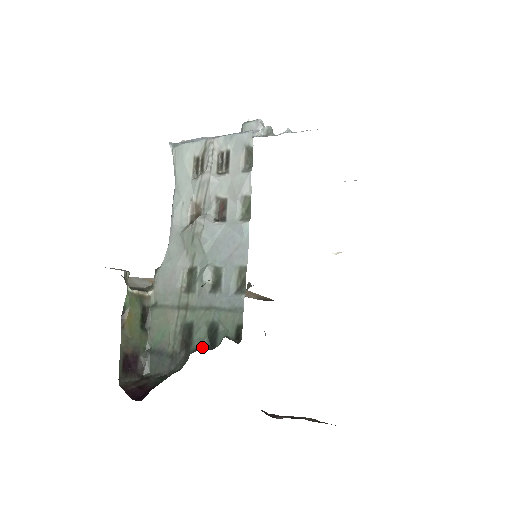
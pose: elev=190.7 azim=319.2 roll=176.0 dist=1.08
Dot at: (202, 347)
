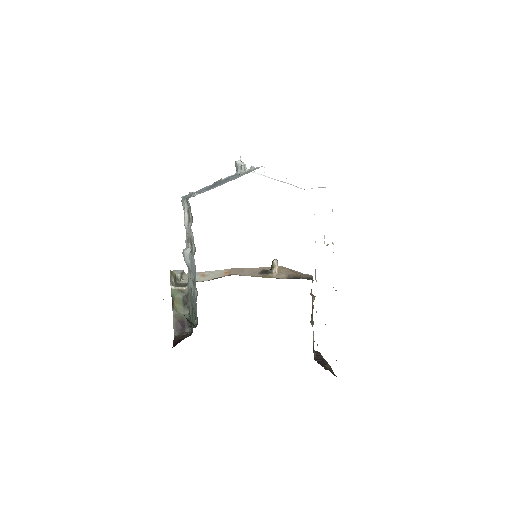
Dot at: occluded
